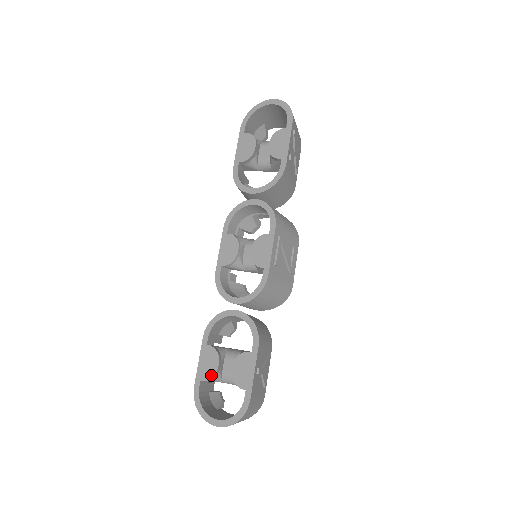
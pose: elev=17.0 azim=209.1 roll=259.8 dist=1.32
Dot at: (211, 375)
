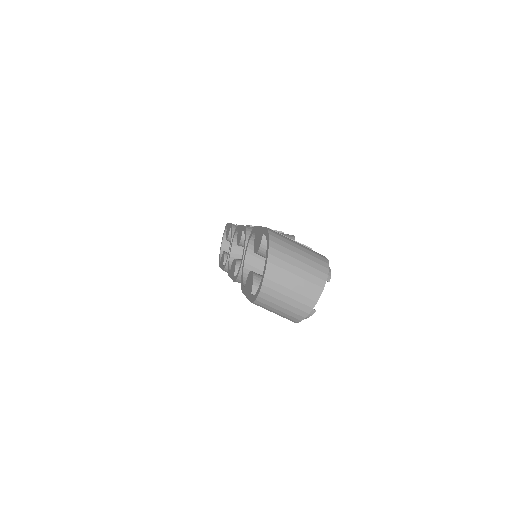
Dot at: (252, 280)
